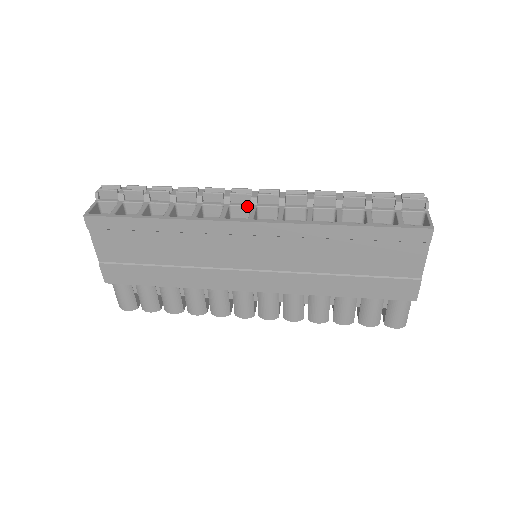
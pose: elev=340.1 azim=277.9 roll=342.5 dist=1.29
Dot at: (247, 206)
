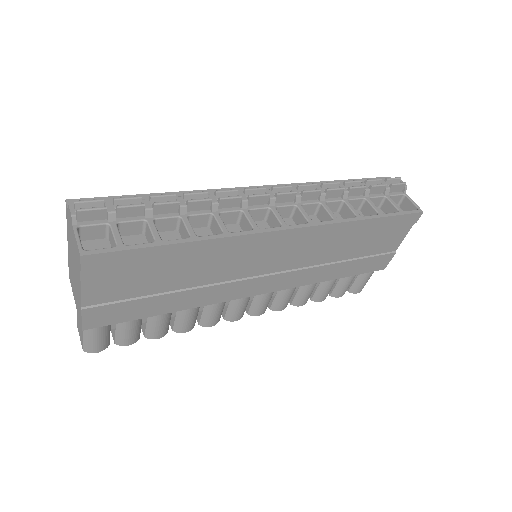
Dot at: (266, 208)
